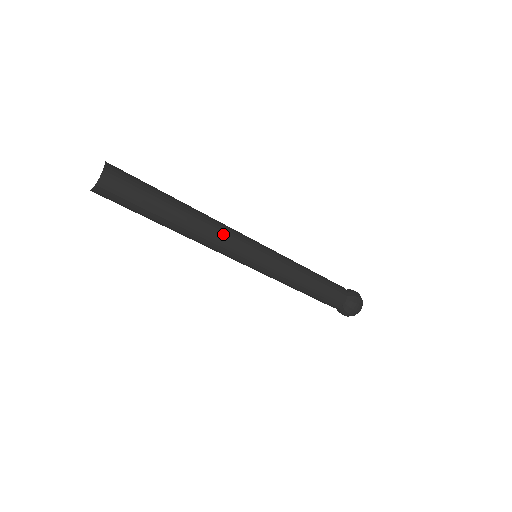
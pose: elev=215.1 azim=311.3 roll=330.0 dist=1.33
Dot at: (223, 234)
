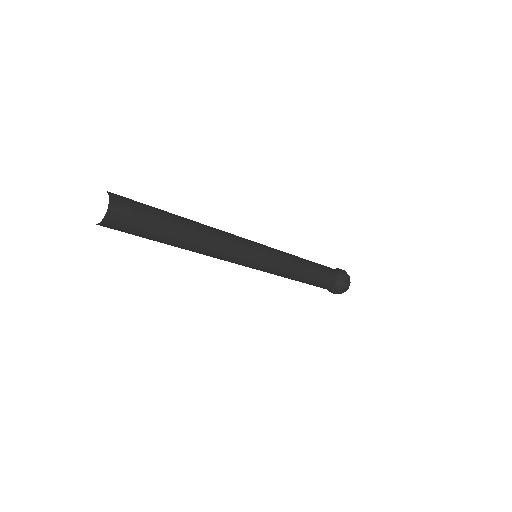
Dot at: (228, 242)
